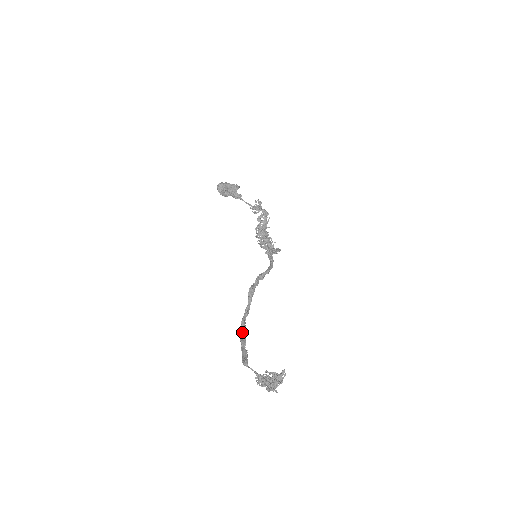
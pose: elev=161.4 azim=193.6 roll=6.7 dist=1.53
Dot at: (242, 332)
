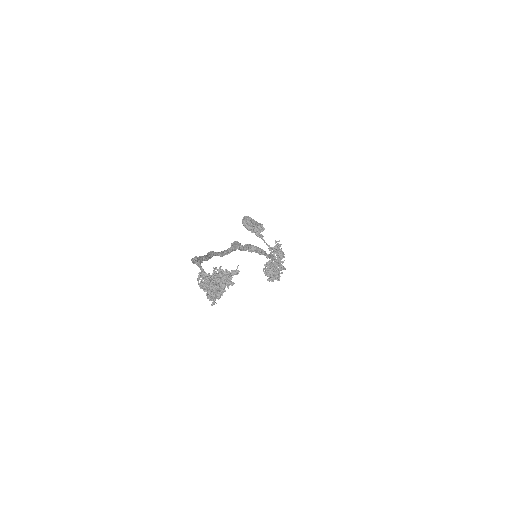
Dot at: (207, 255)
